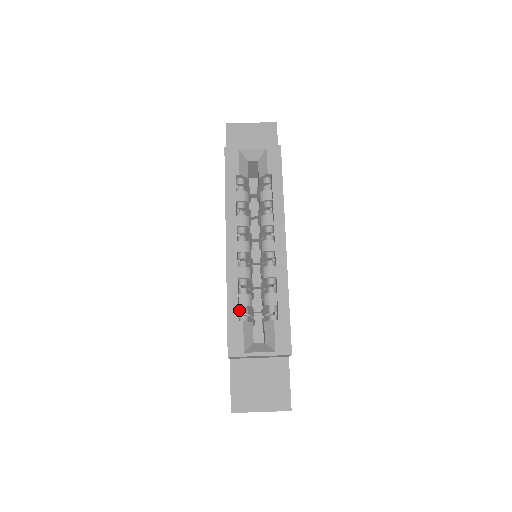
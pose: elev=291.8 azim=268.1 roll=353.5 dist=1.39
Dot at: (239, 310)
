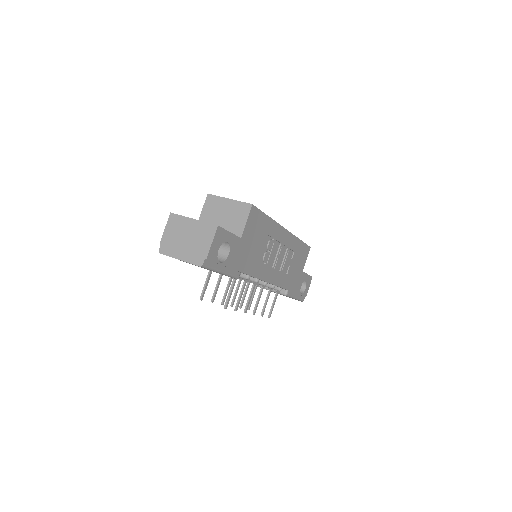
Dot at: occluded
